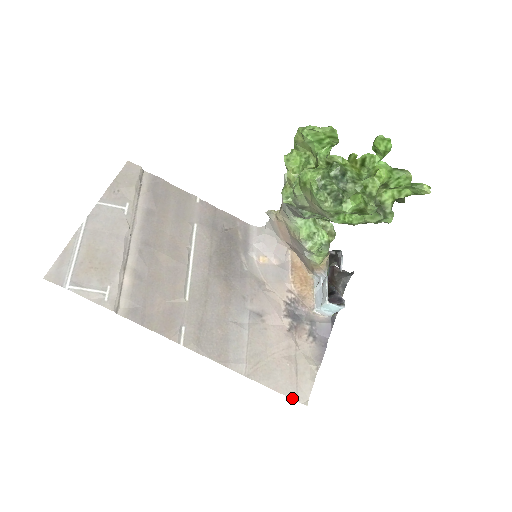
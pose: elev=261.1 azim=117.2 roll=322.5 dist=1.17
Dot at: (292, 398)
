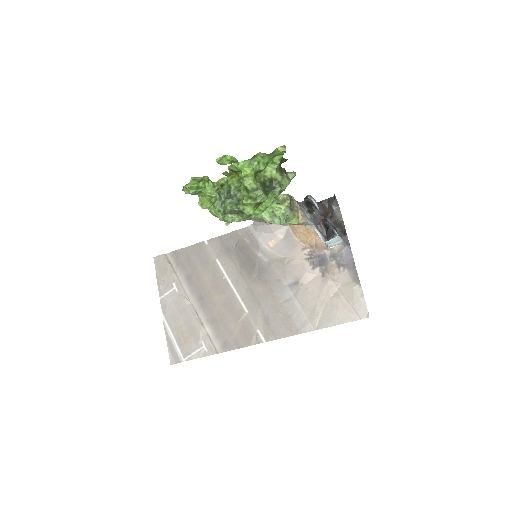
Dot at: (356, 320)
